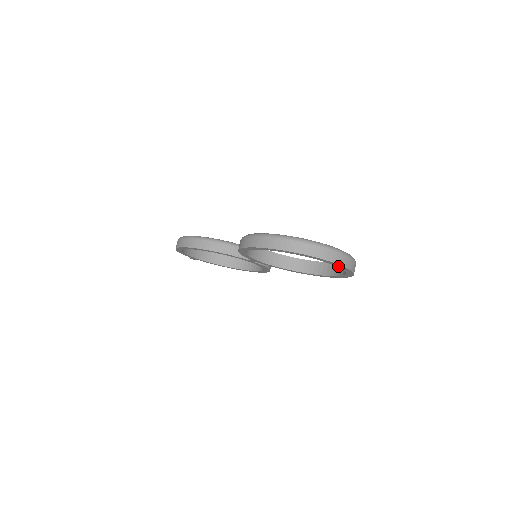
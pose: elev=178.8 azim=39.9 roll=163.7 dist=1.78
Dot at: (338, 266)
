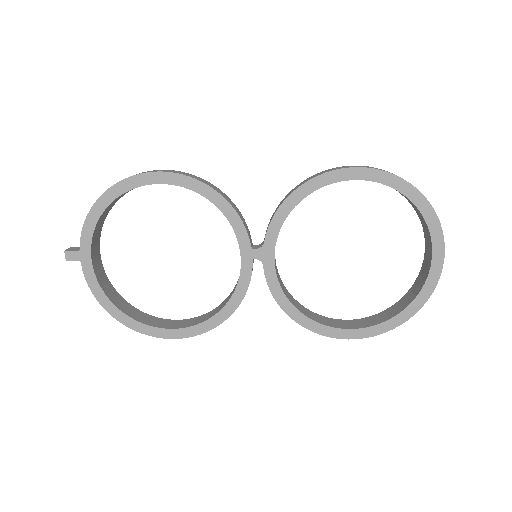
Dot at: (434, 262)
